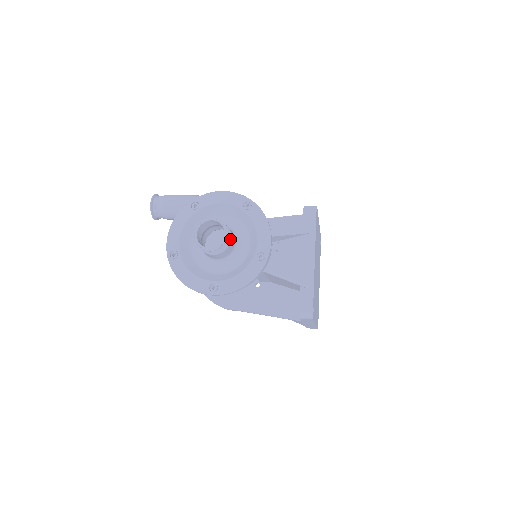
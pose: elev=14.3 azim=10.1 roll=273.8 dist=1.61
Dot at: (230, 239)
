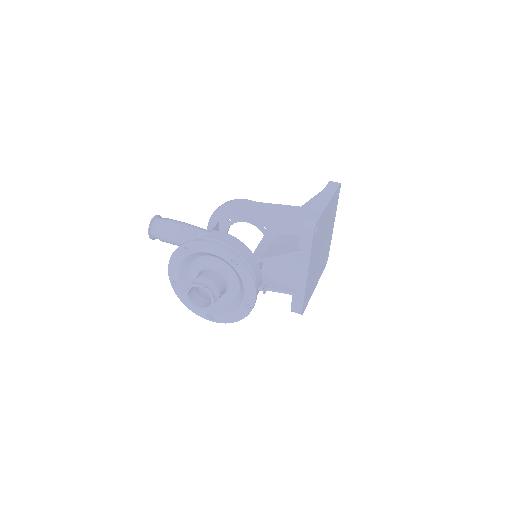
Dot at: (218, 296)
